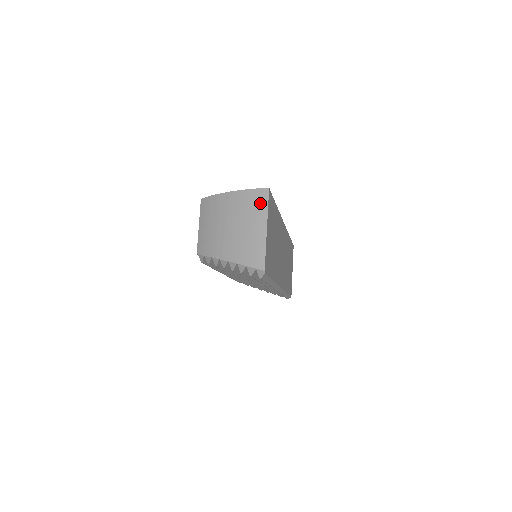
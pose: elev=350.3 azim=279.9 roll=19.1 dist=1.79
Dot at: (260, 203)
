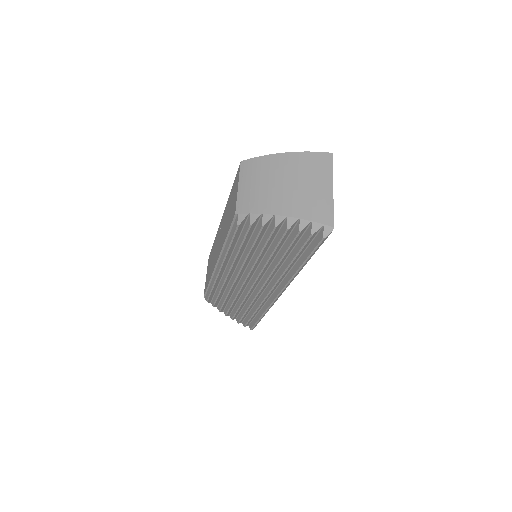
Dot at: (324, 165)
